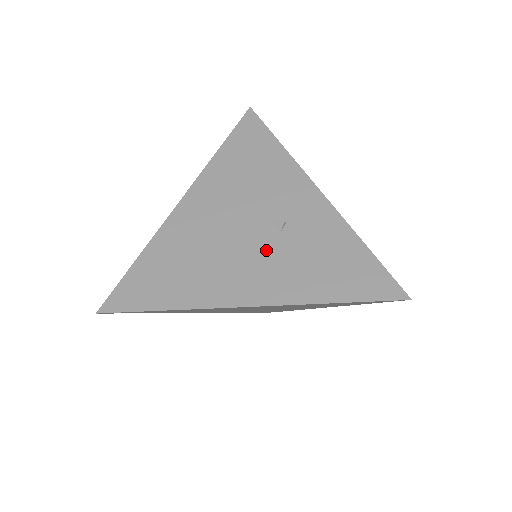
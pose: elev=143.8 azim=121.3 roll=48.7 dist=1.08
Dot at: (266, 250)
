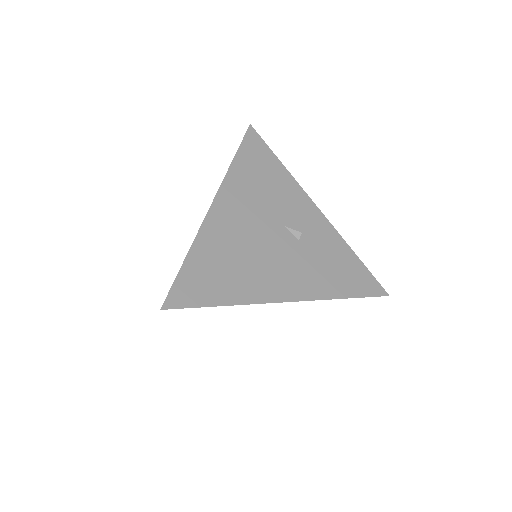
Dot at: (292, 255)
